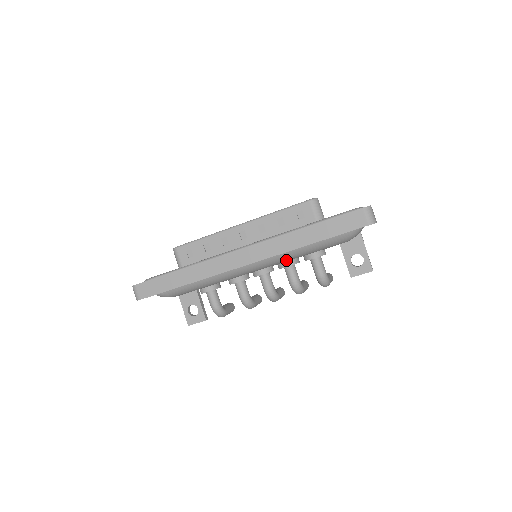
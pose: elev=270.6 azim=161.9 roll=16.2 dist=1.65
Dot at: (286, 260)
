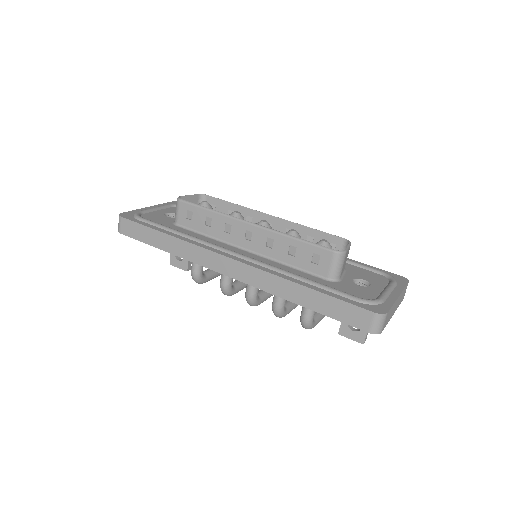
Dot at: occluded
